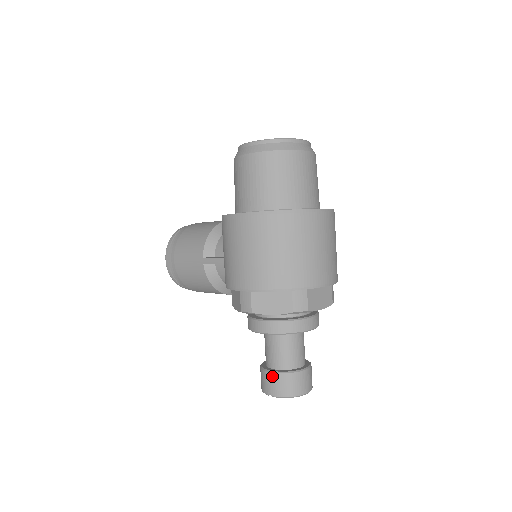
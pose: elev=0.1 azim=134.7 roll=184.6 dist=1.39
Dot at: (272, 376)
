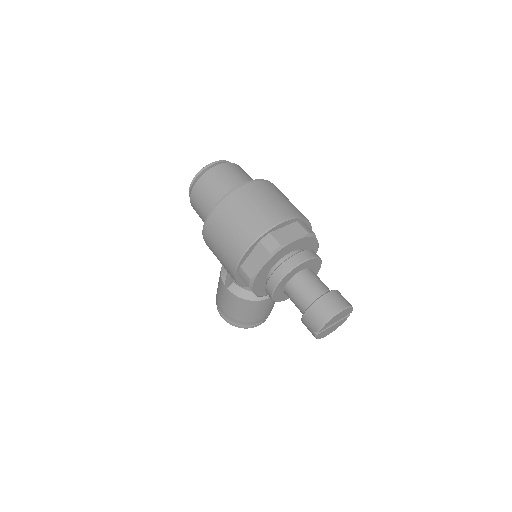
Dot at: (305, 317)
